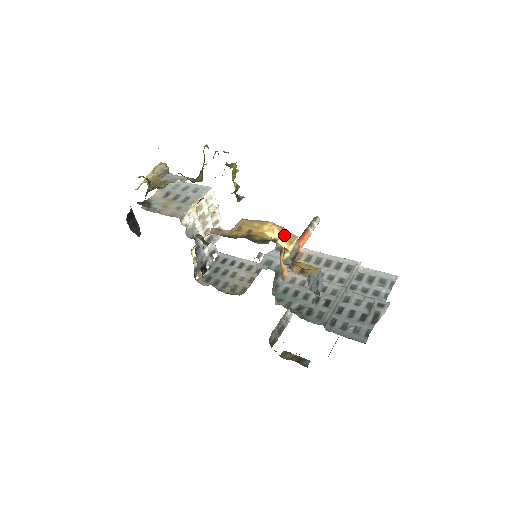
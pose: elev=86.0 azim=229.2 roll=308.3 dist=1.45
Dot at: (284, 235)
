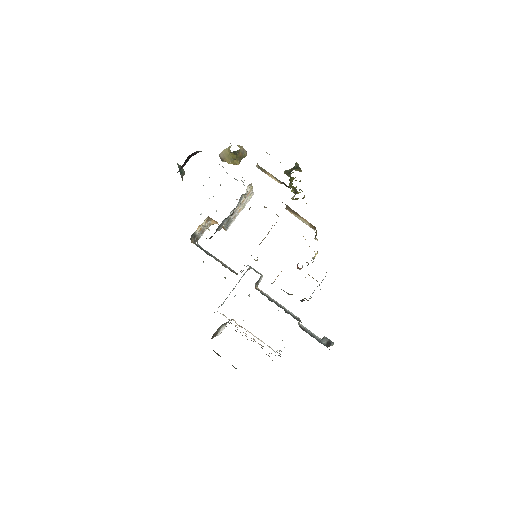
Dot at: occluded
